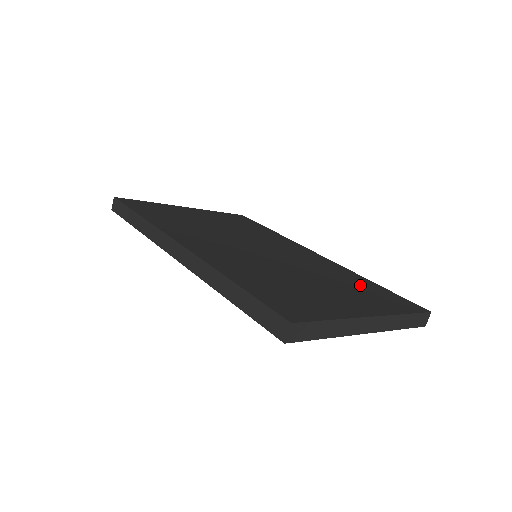
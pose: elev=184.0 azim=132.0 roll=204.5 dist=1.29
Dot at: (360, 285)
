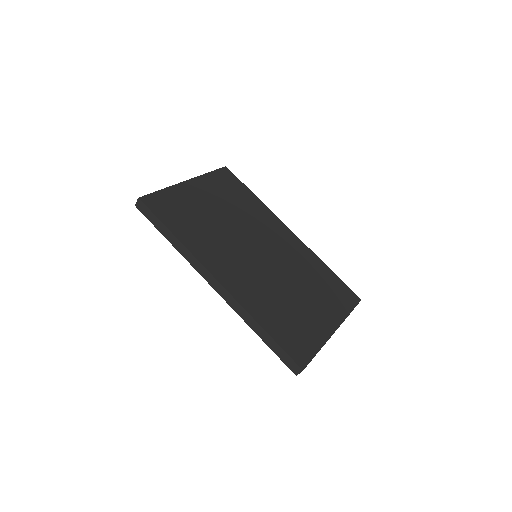
Dot at: (323, 281)
